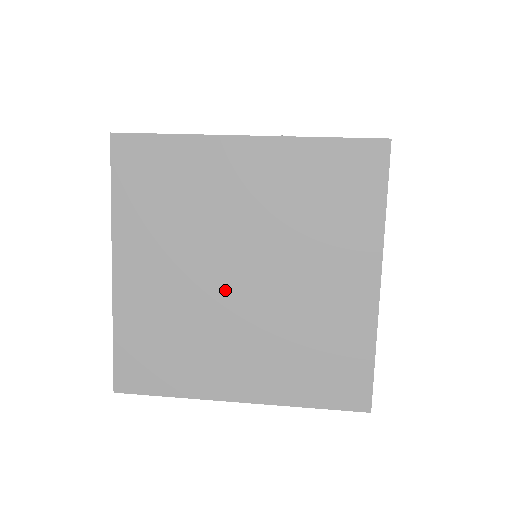
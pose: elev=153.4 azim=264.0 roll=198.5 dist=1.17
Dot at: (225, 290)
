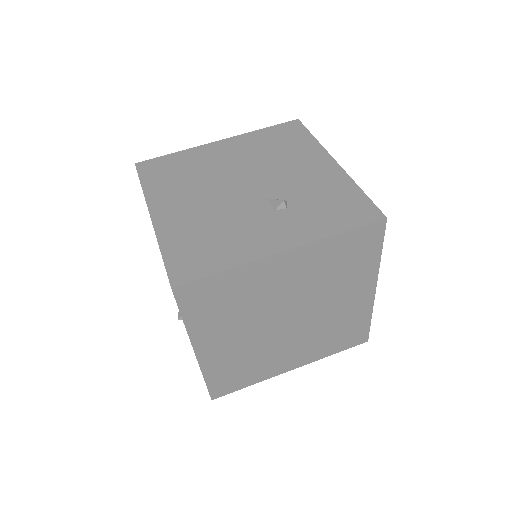
Dot at: (278, 331)
